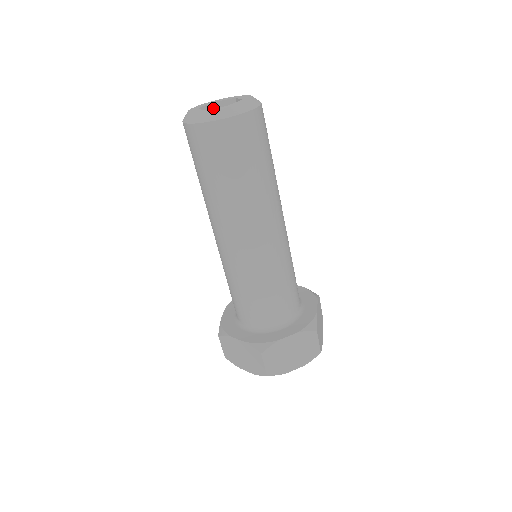
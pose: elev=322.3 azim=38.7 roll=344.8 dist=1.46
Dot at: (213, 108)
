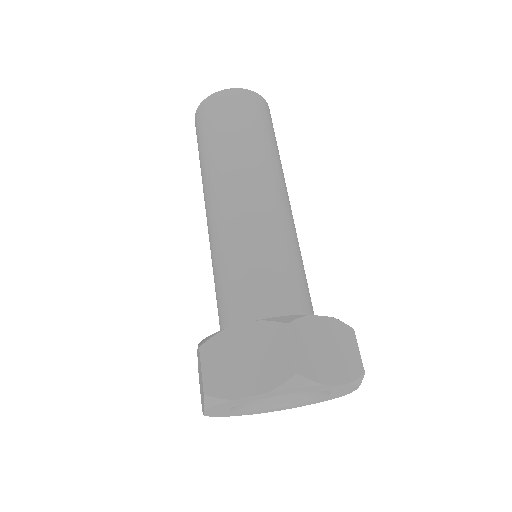
Dot at: occluded
